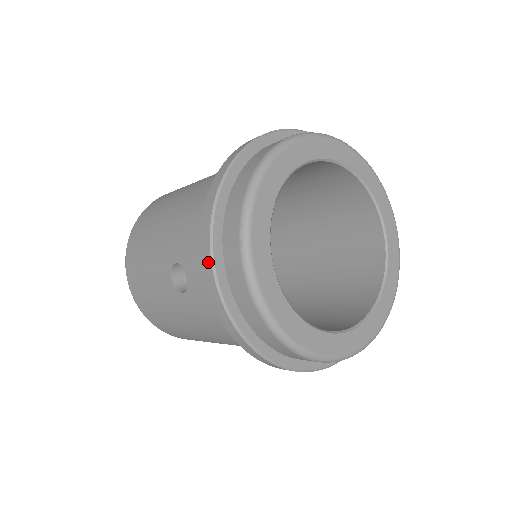
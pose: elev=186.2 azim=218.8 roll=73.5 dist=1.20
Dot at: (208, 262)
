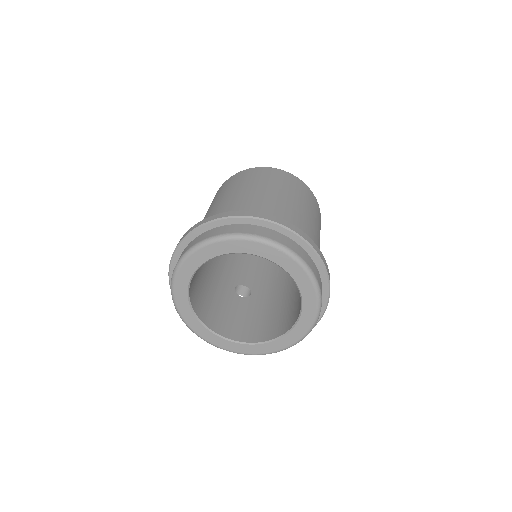
Dot at: occluded
